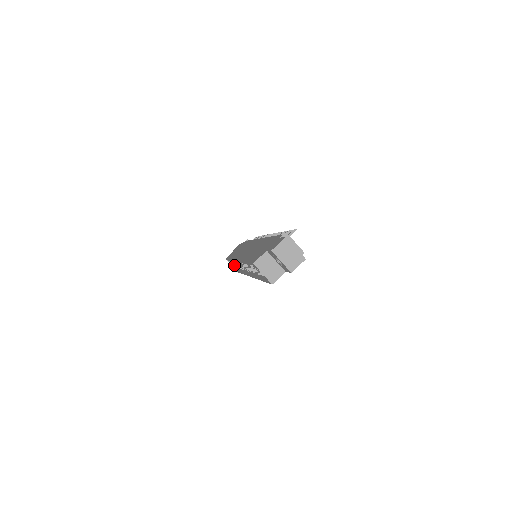
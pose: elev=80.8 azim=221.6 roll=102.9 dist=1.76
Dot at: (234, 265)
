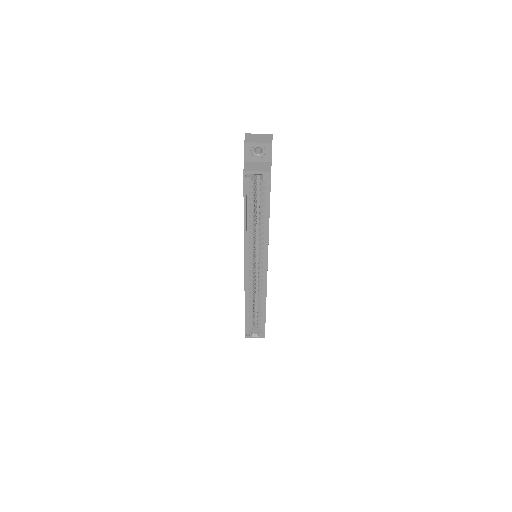
Dot at: (256, 333)
